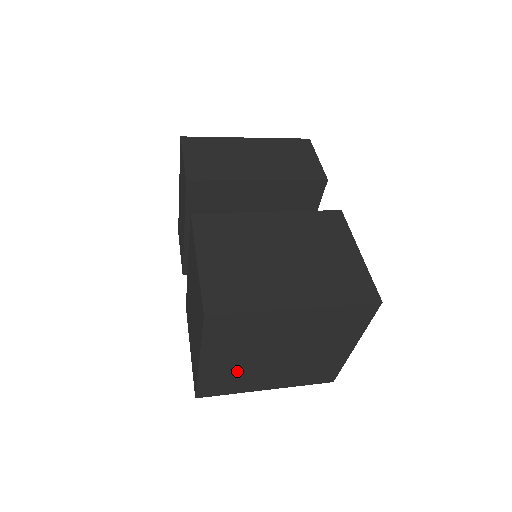
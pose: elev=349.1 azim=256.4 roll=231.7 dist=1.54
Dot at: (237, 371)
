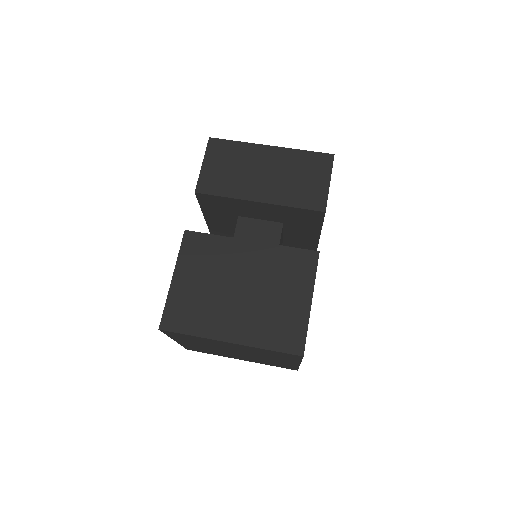
Dot at: (208, 349)
